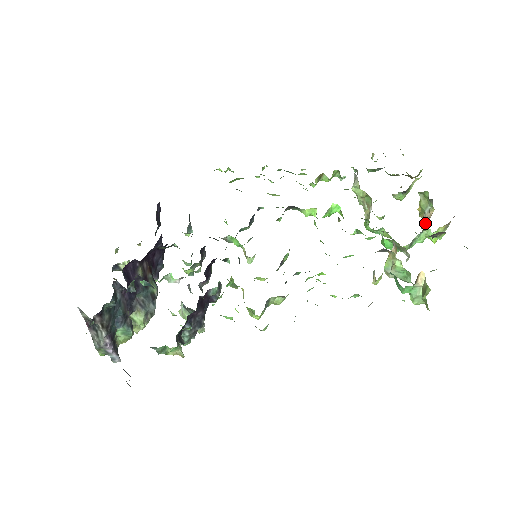
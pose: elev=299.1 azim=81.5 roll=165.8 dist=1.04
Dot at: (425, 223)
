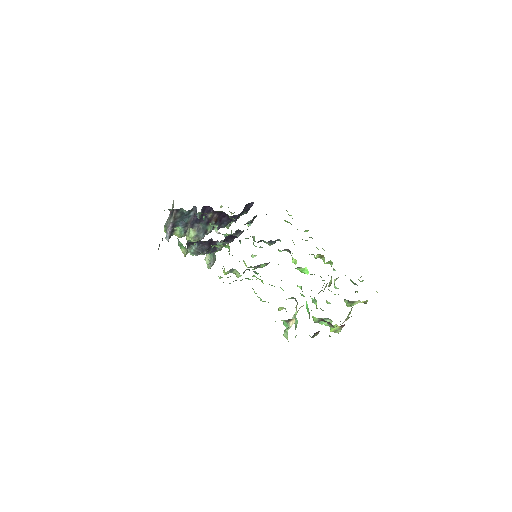
Dot at: occluded
